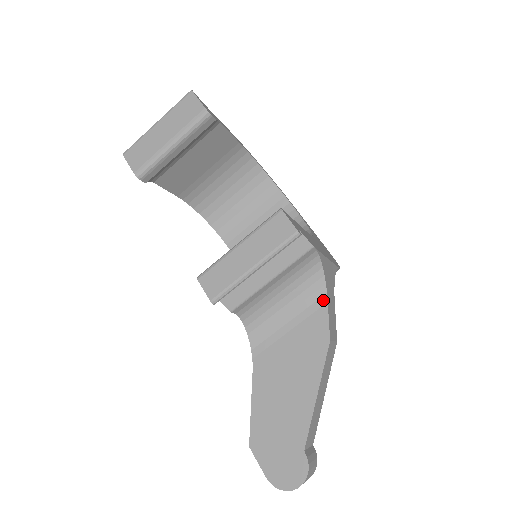
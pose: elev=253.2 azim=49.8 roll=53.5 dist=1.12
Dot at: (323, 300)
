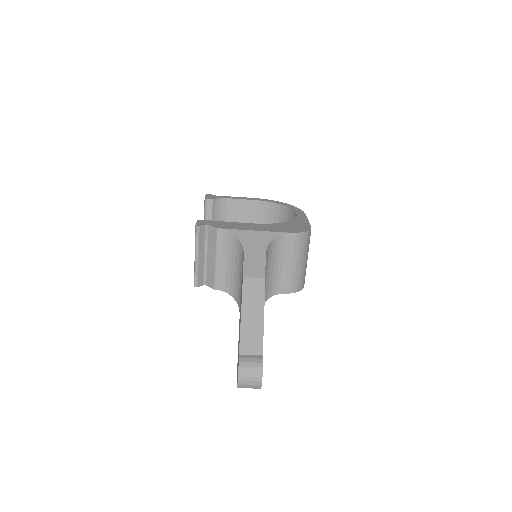
Dot at: (243, 256)
